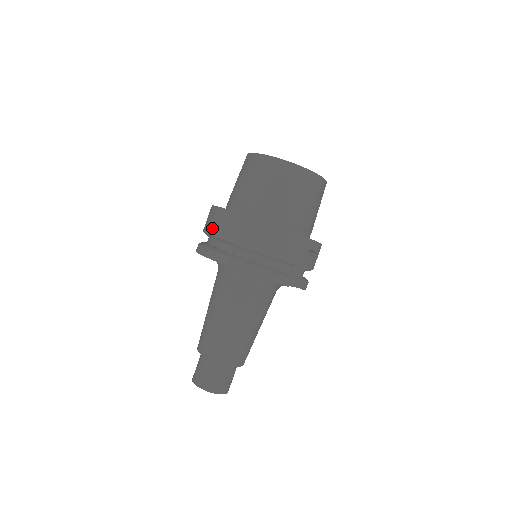
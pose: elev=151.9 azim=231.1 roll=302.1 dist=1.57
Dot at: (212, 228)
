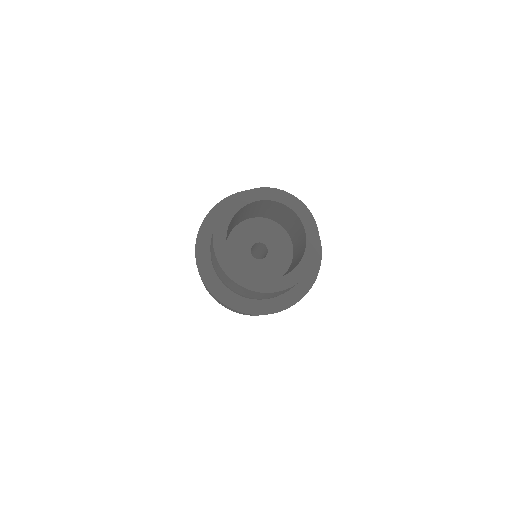
Dot at: occluded
